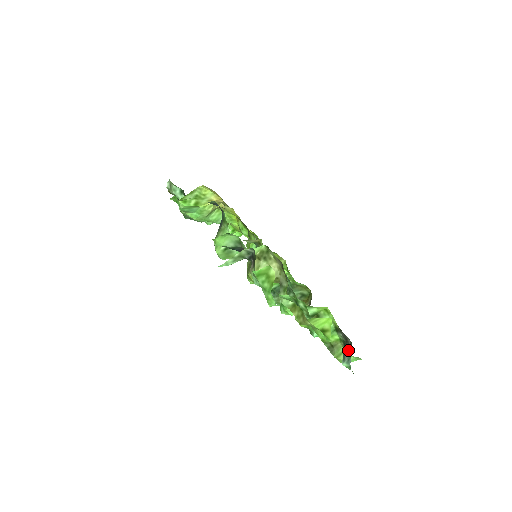
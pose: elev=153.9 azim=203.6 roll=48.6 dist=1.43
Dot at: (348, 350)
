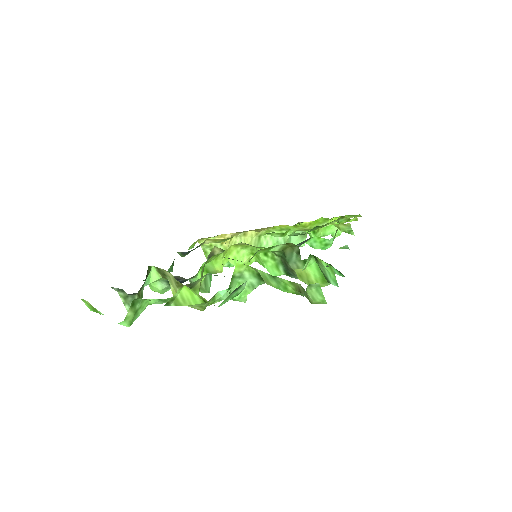
Dot at: occluded
